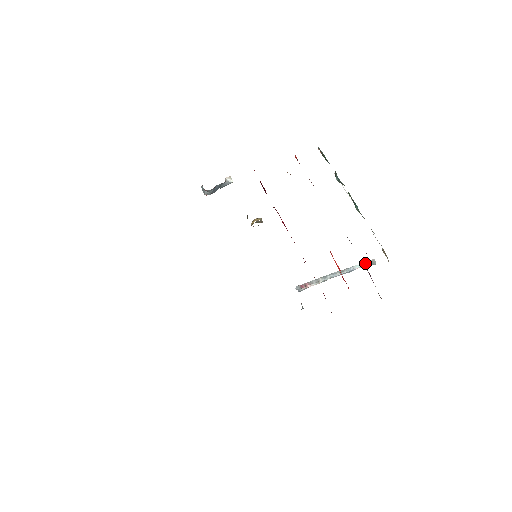
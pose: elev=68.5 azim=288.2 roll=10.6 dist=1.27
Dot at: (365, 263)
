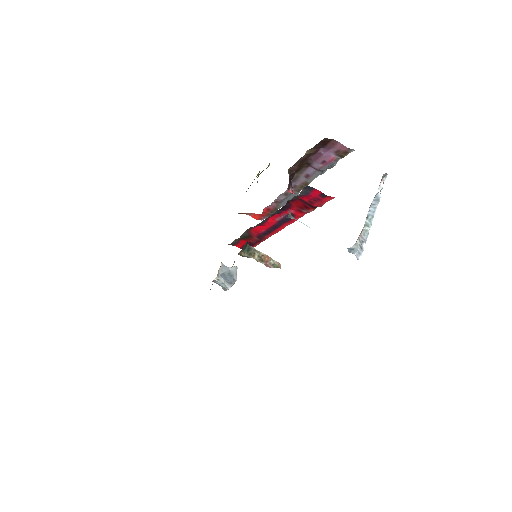
Dot at: occluded
